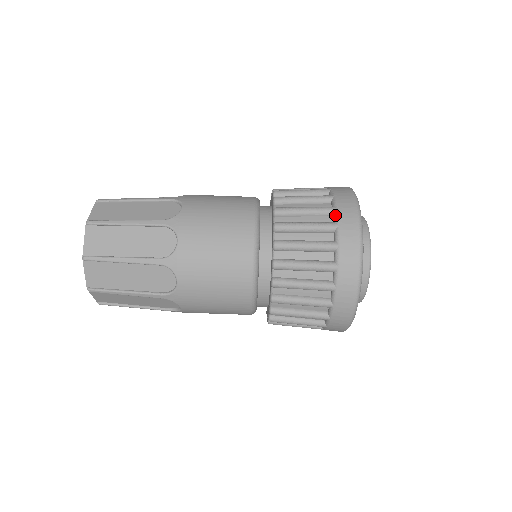
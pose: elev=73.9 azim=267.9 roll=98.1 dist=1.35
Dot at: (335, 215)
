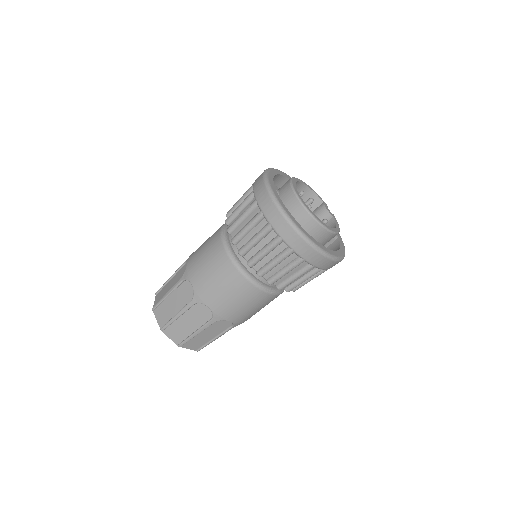
Dot at: (296, 255)
